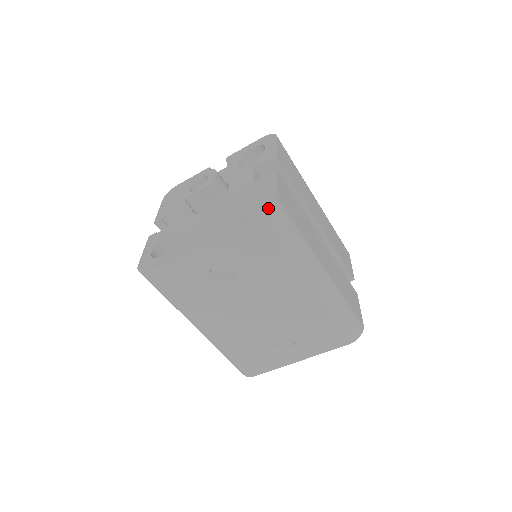
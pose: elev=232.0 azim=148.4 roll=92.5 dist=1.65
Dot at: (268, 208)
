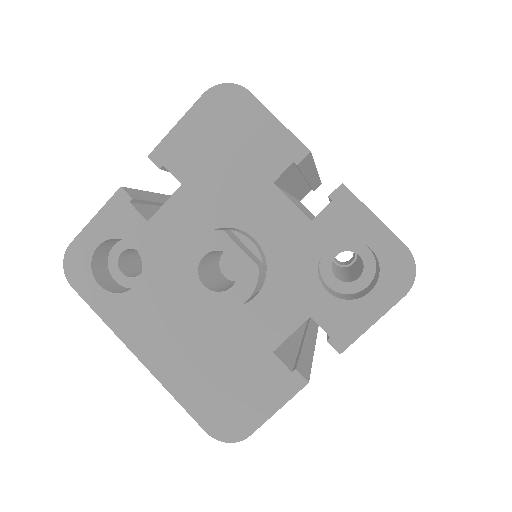
Dot at: (224, 441)
